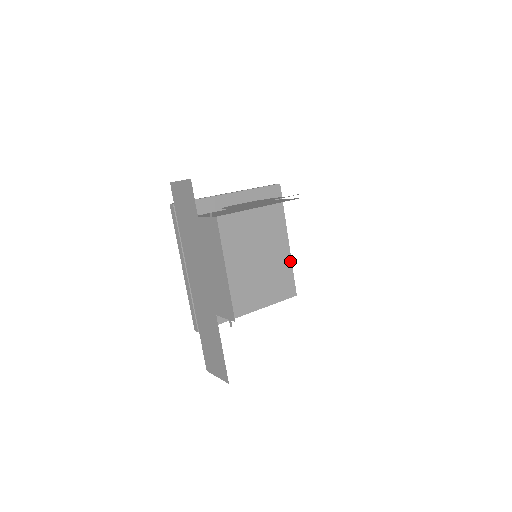
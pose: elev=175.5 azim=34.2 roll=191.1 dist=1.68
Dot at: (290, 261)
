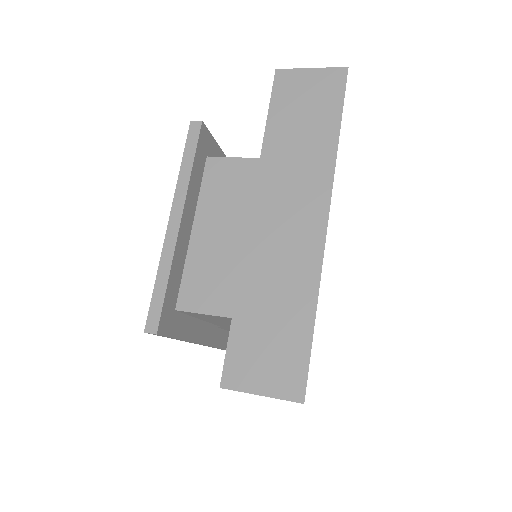
Dot at: occluded
